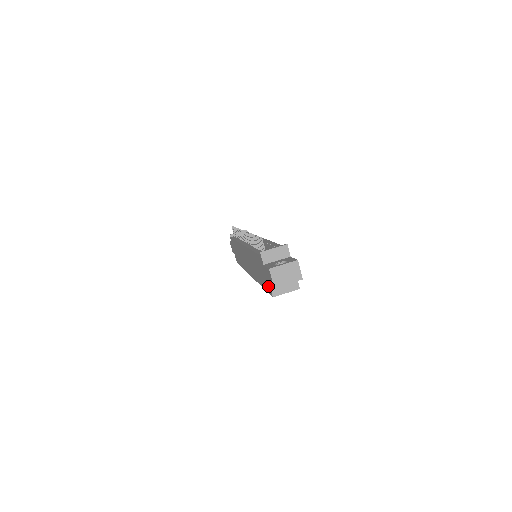
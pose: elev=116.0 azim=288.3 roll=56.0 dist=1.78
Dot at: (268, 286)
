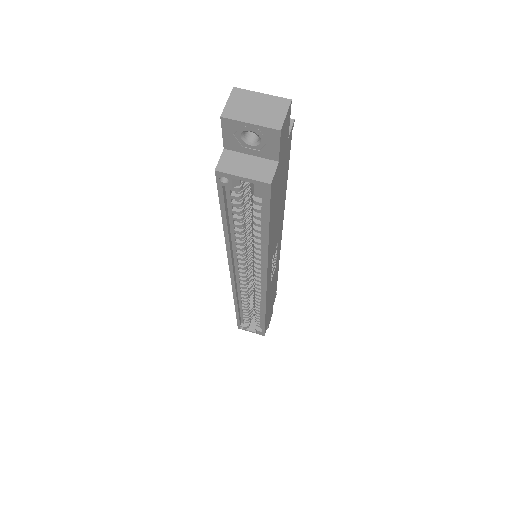
Dot at: occluded
